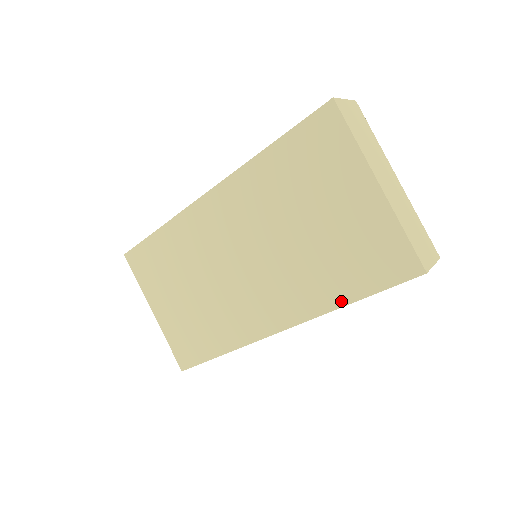
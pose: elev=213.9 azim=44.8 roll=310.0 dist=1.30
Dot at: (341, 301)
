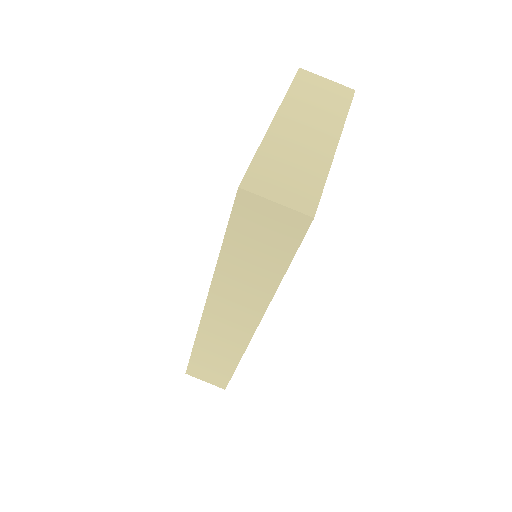
Dot at: occluded
